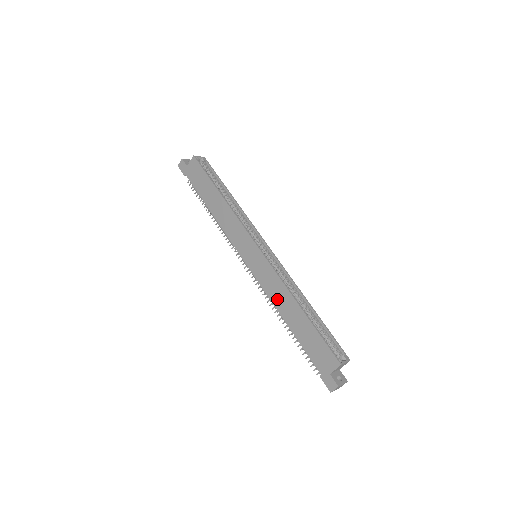
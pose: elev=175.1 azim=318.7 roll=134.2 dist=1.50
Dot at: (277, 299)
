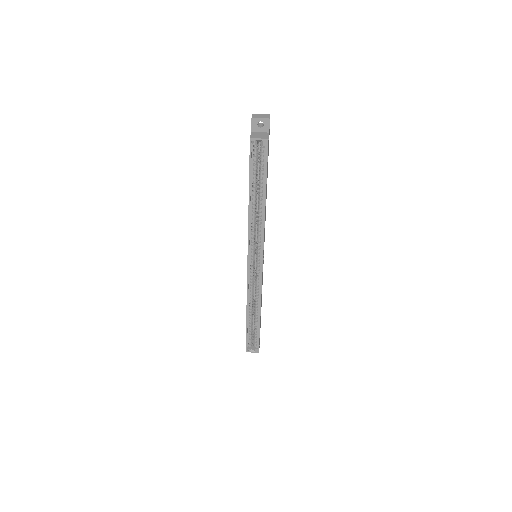
Dot at: occluded
